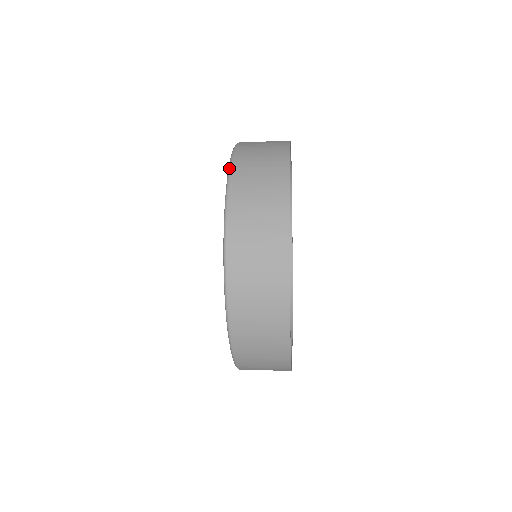
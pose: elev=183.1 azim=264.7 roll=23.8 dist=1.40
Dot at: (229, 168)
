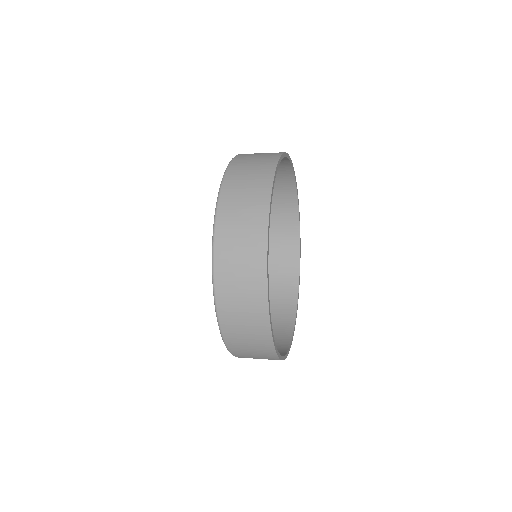
Dot at: (217, 199)
